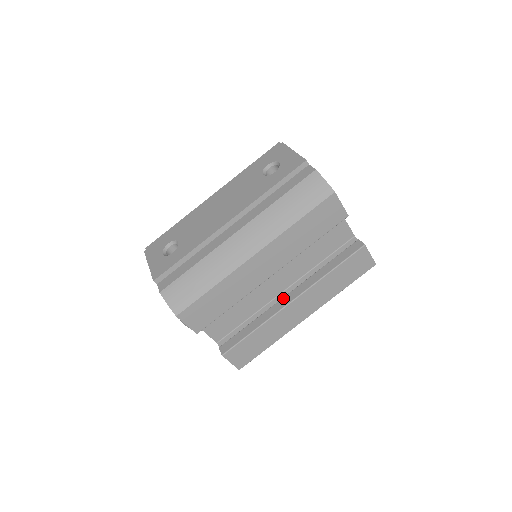
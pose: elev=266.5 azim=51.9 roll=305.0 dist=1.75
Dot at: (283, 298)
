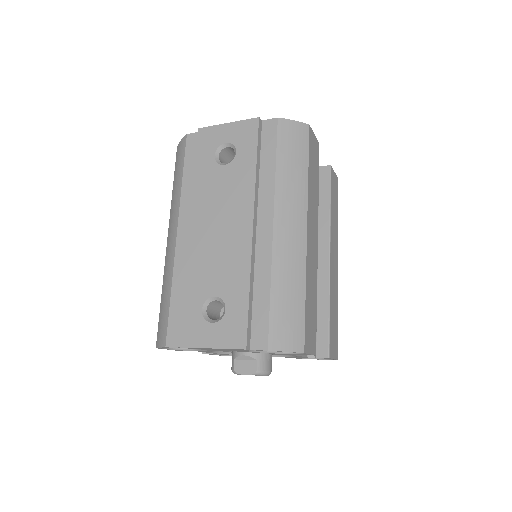
Dot at: (318, 264)
